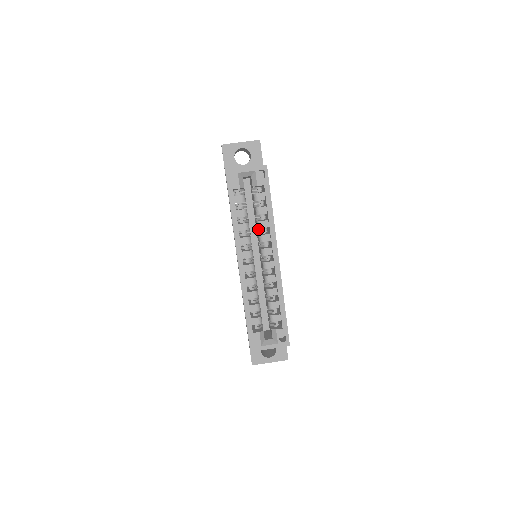
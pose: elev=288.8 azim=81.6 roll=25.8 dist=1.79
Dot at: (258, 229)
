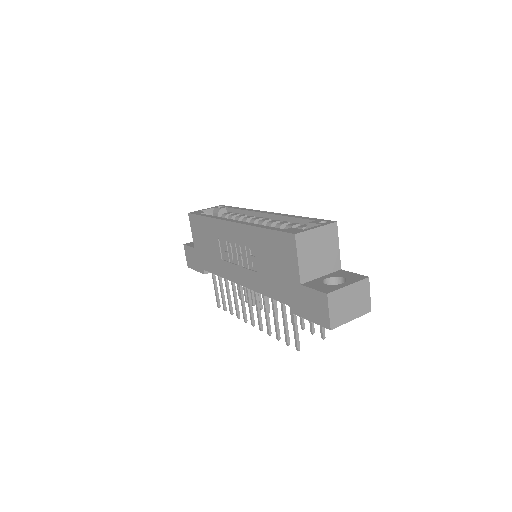
Dot at: occluded
